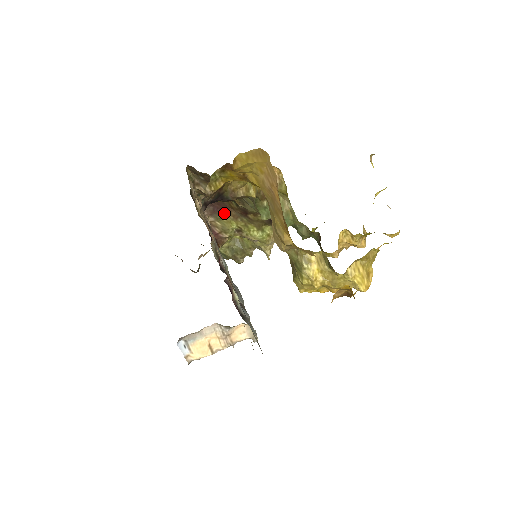
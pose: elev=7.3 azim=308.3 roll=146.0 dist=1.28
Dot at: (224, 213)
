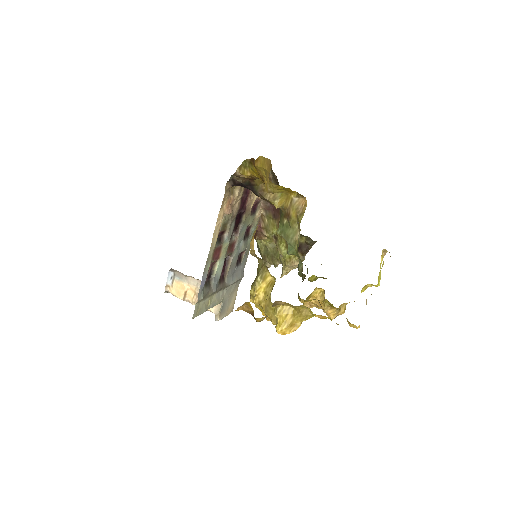
Dot at: (275, 216)
